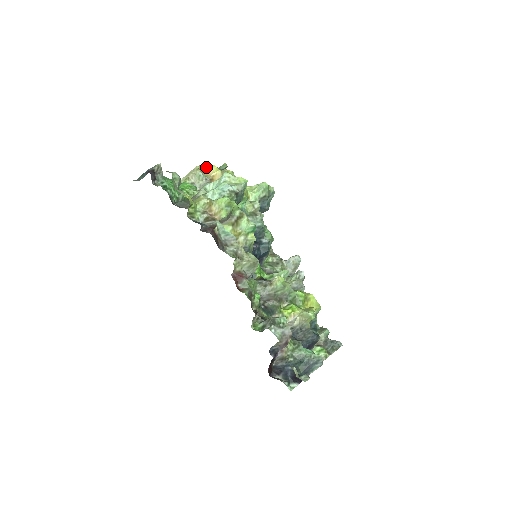
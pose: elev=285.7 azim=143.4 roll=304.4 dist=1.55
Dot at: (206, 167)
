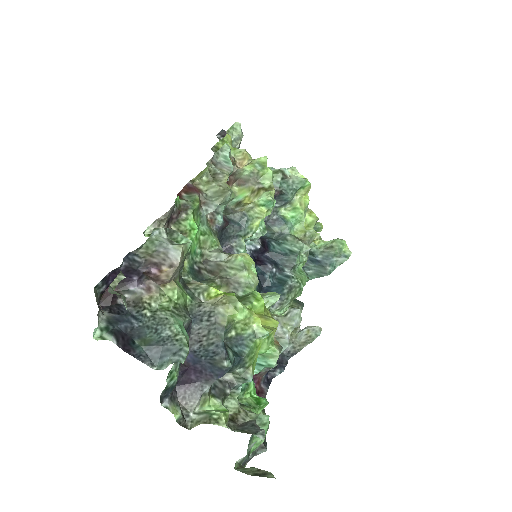
Dot at: occluded
